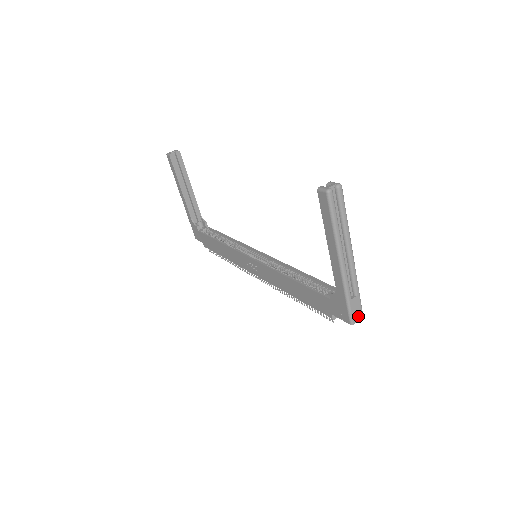
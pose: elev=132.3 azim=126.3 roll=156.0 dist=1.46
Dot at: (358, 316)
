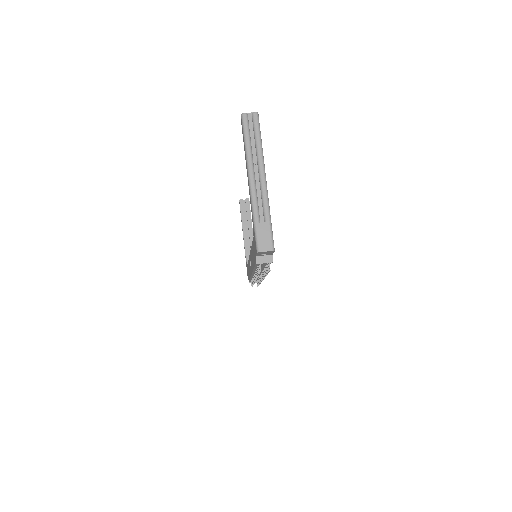
Dot at: (266, 246)
